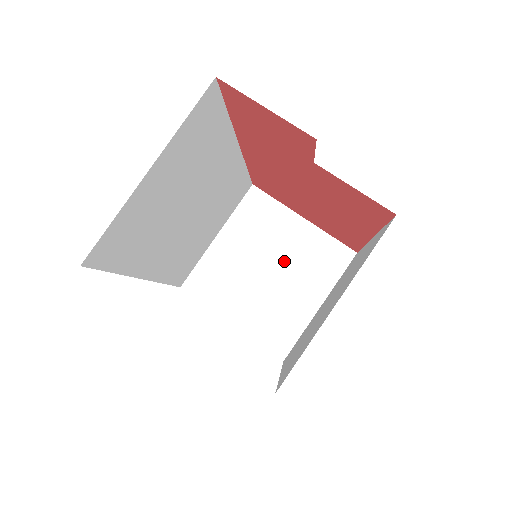
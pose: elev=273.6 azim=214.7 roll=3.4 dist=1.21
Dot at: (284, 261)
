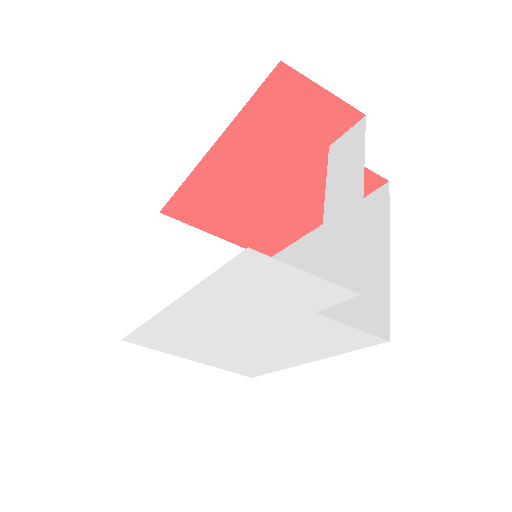
Dot at: occluded
